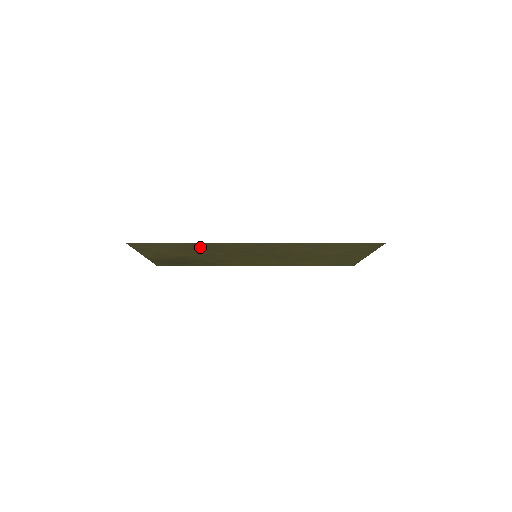
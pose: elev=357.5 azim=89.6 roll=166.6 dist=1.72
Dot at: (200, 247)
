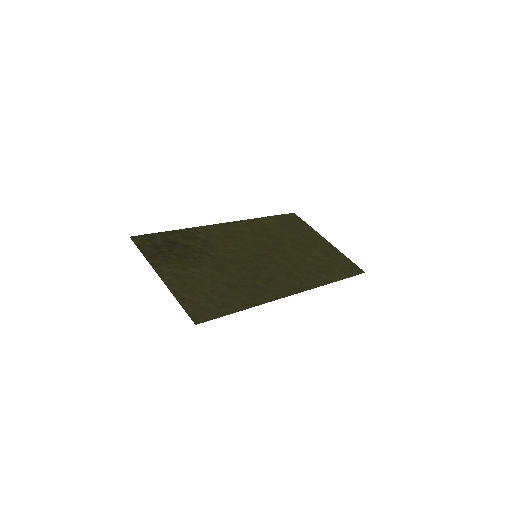
Dot at: (241, 292)
